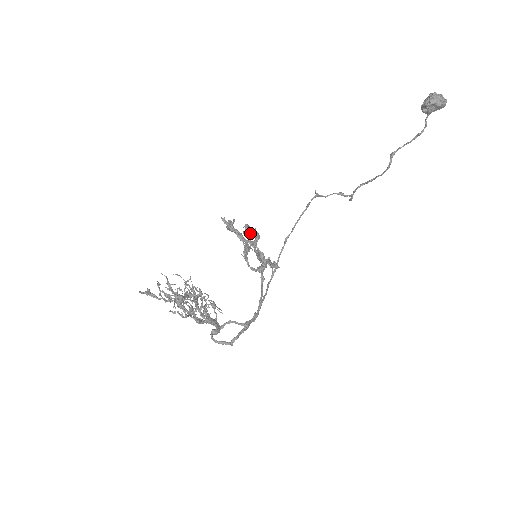
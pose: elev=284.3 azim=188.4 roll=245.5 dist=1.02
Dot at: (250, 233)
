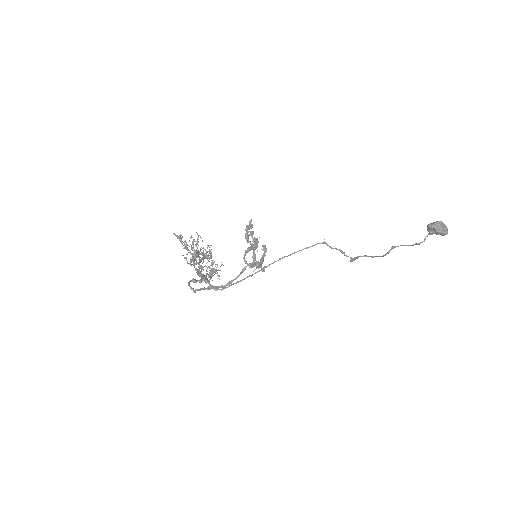
Dot at: (252, 238)
